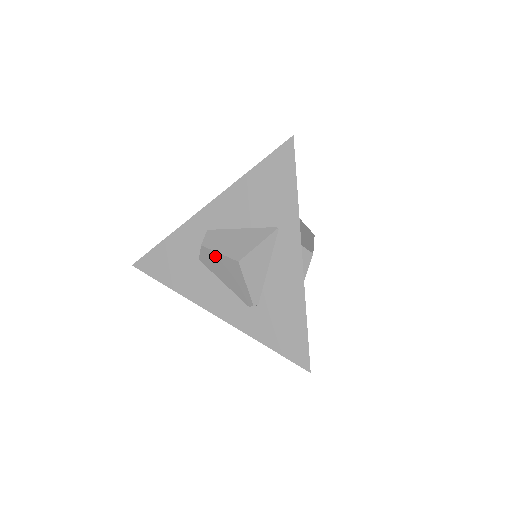
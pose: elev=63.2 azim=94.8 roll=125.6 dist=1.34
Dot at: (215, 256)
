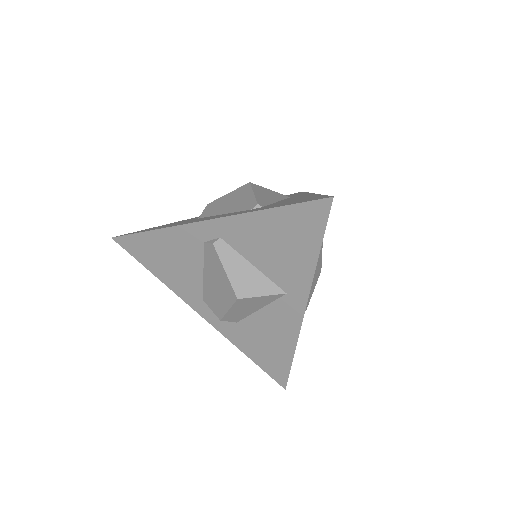
Dot at: (222, 199)
